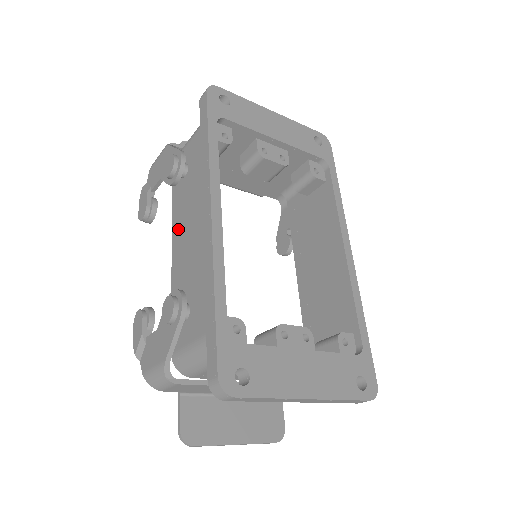
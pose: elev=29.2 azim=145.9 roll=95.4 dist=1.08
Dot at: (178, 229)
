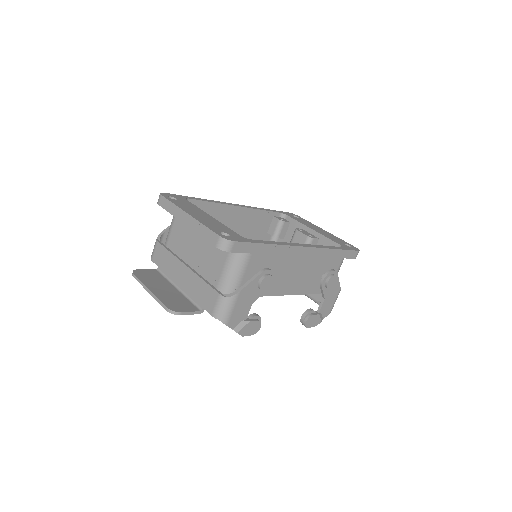
Dot at: occluded
